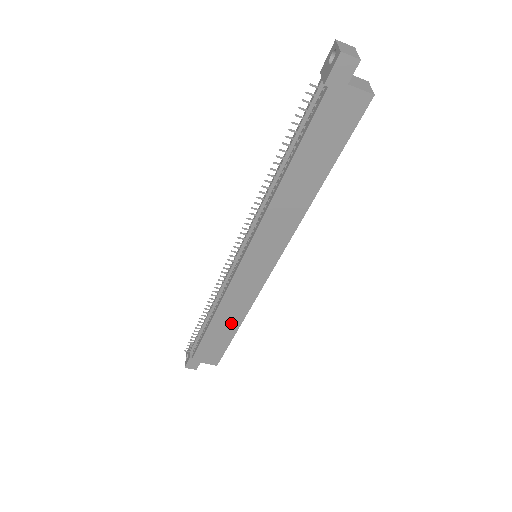
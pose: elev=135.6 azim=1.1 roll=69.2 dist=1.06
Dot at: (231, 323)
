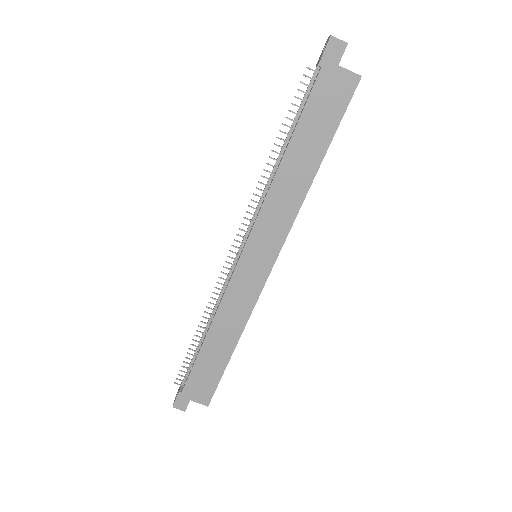
Dot at: (227, 341)
